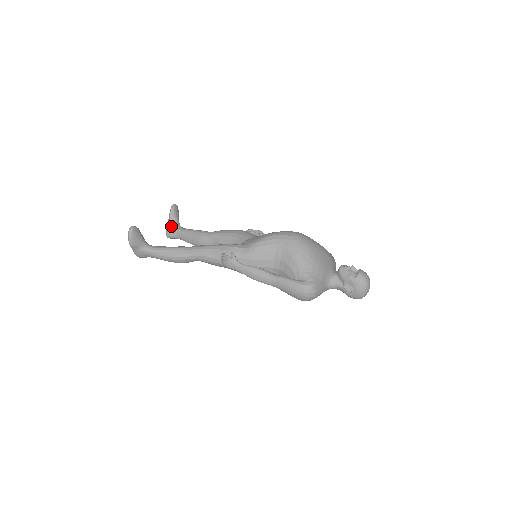
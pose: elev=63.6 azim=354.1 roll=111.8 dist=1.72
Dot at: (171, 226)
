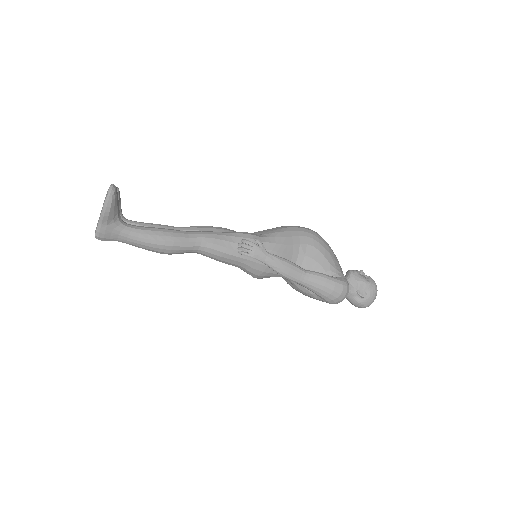
Dot at: occluded
